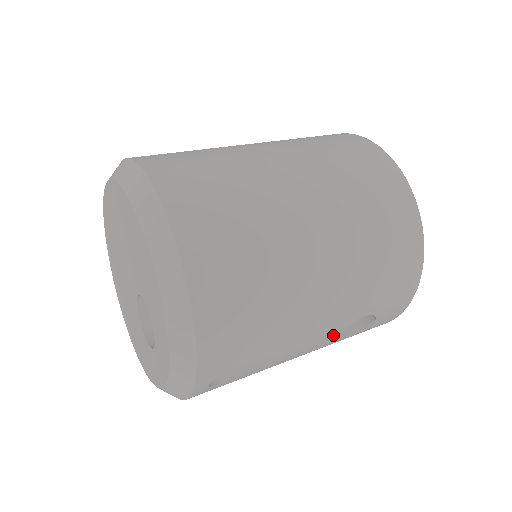
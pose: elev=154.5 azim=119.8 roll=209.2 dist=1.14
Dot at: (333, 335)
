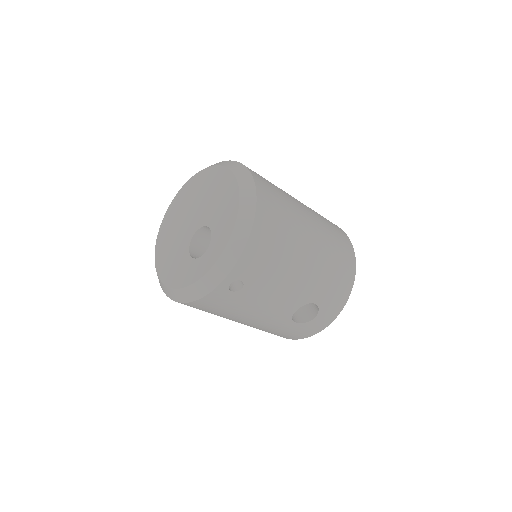
Dot at: (295, 305)
